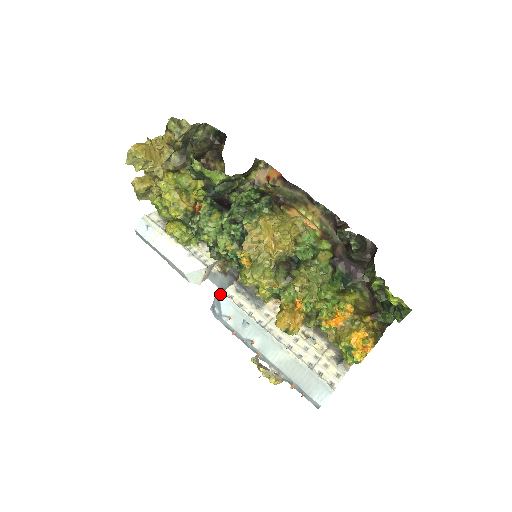
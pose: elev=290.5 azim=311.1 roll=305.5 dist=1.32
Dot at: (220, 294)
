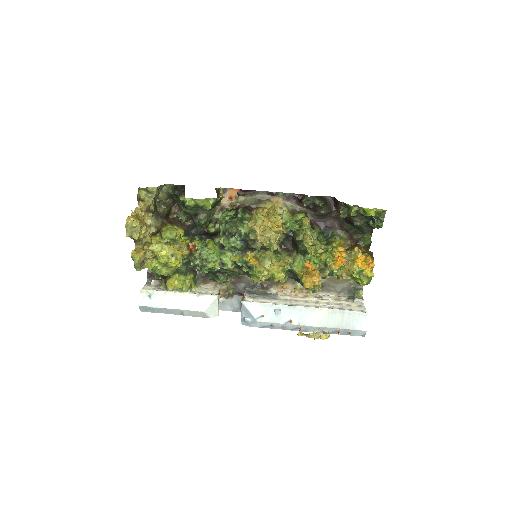
Dot at: (244, 304)
